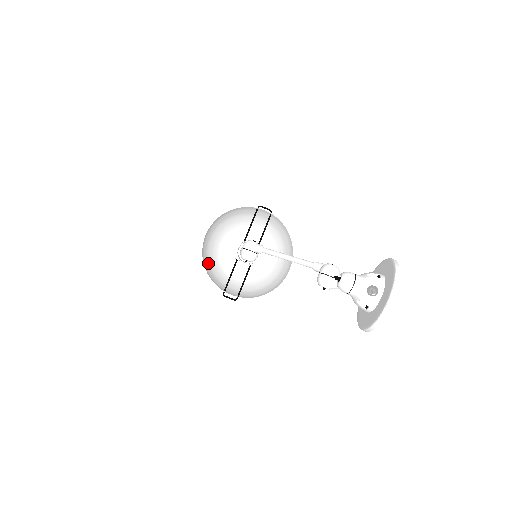
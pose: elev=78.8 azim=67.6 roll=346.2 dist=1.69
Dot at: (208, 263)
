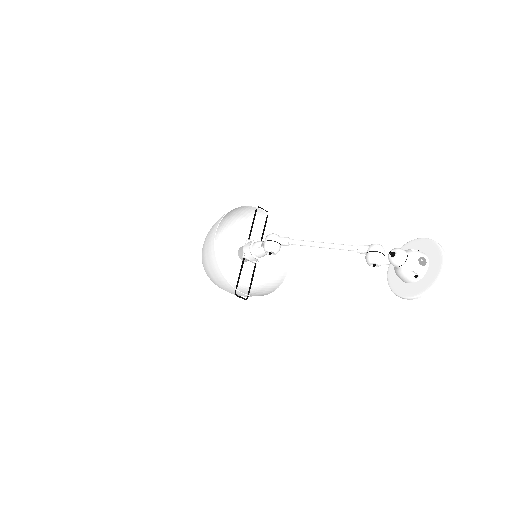
Dot at: (207, 265)
